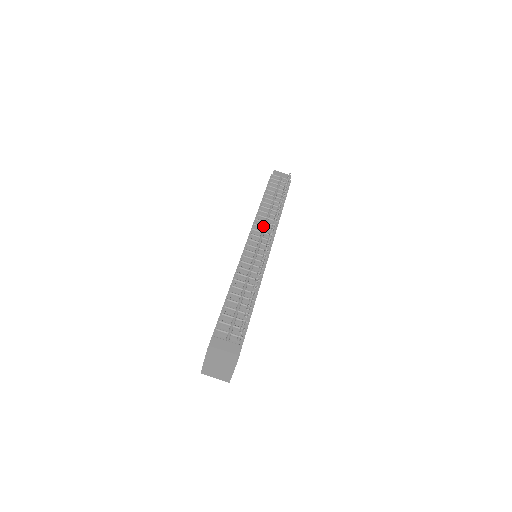
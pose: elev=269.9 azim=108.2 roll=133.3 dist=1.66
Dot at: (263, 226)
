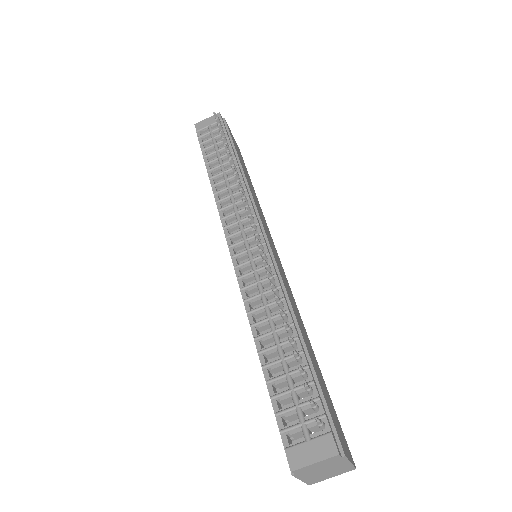
Dot at: (233, 212)
